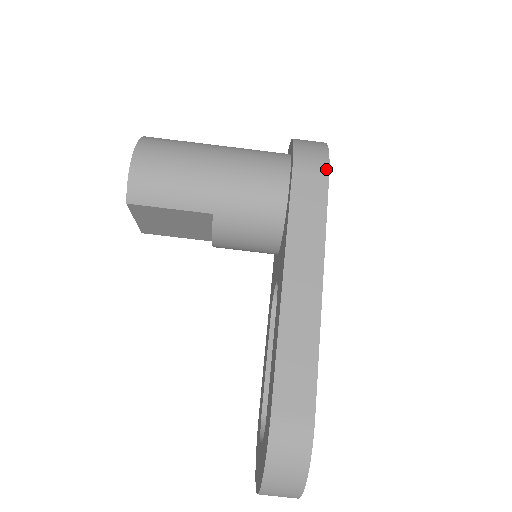
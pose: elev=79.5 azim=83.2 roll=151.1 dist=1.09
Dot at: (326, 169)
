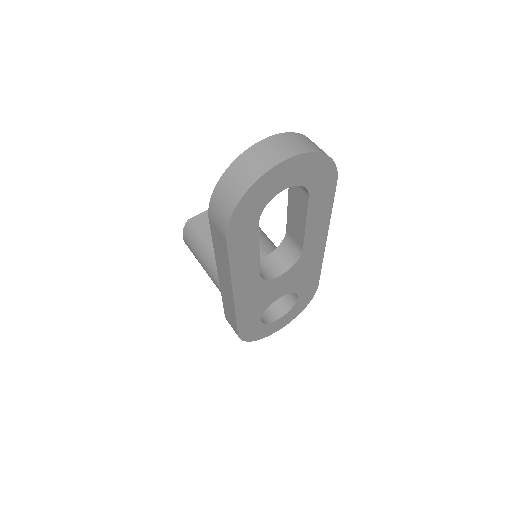
Dot at: (316, 287)
